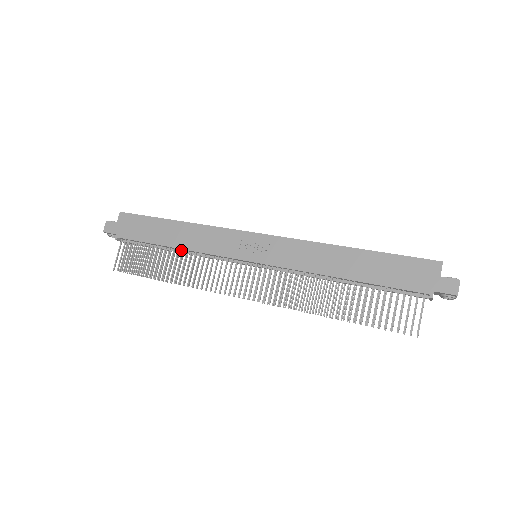
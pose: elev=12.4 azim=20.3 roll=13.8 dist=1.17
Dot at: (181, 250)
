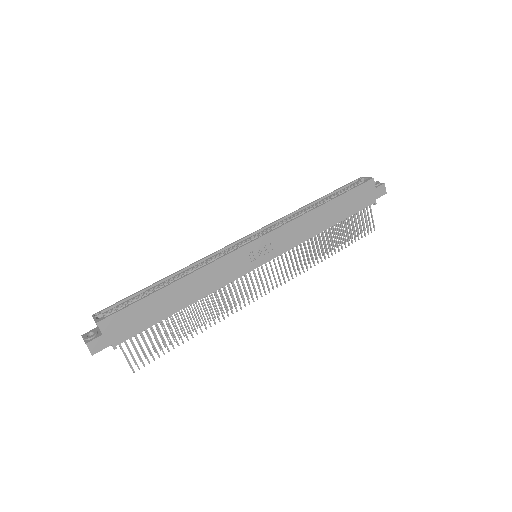
Dot at: occluded
